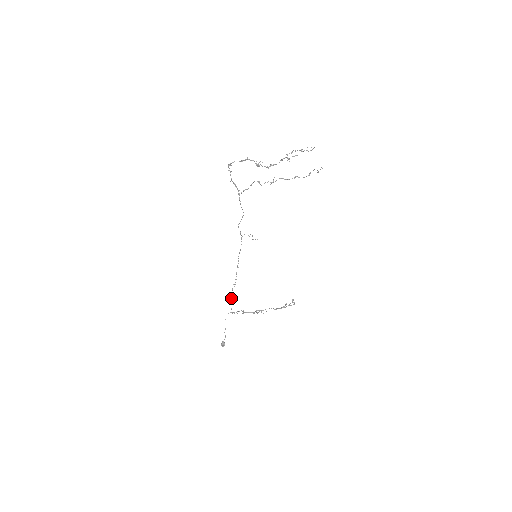
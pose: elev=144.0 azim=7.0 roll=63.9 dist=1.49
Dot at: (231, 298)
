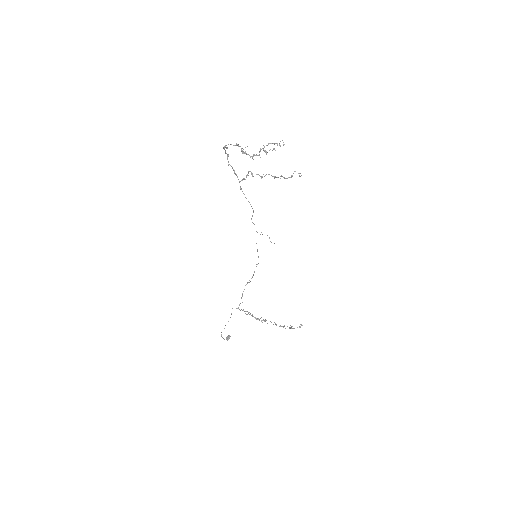
Dot at: (242, 294)
